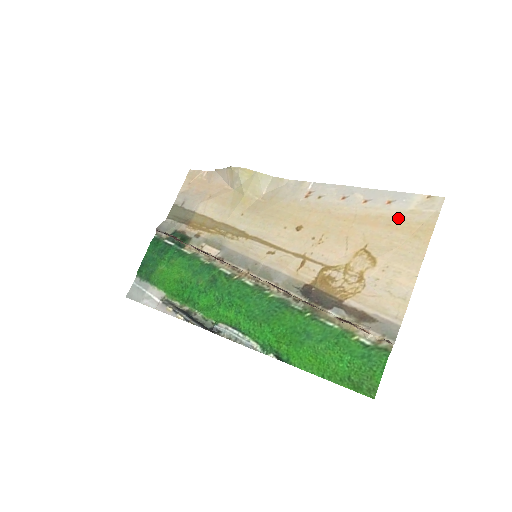
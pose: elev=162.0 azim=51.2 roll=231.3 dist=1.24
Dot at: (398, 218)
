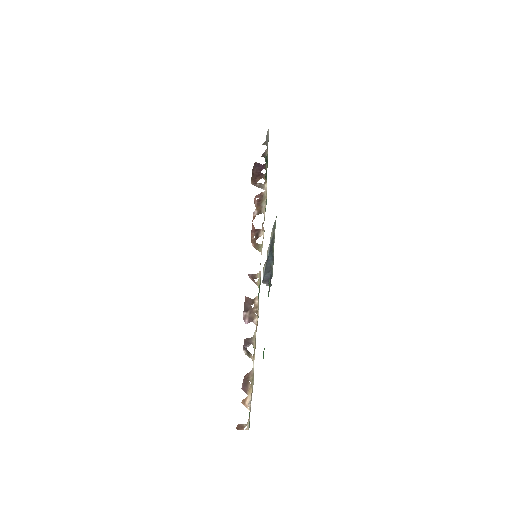
Dot at: occluded
